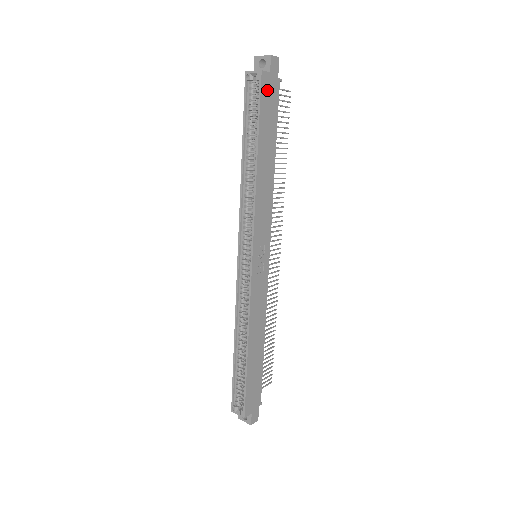
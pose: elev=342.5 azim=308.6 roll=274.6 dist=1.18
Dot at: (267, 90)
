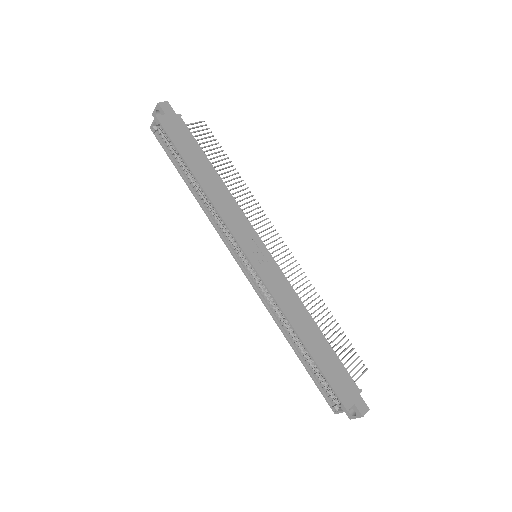
Dot at: (171, 127)
